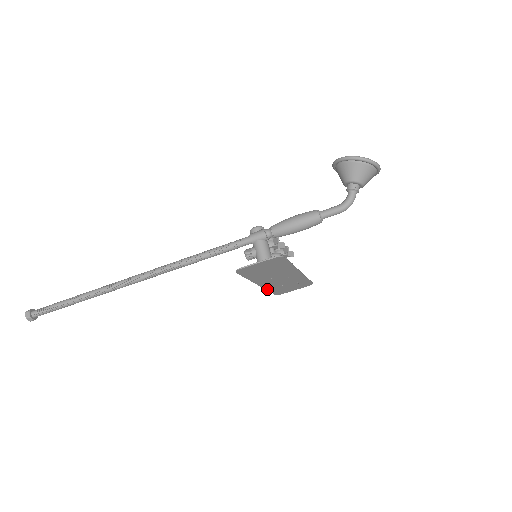
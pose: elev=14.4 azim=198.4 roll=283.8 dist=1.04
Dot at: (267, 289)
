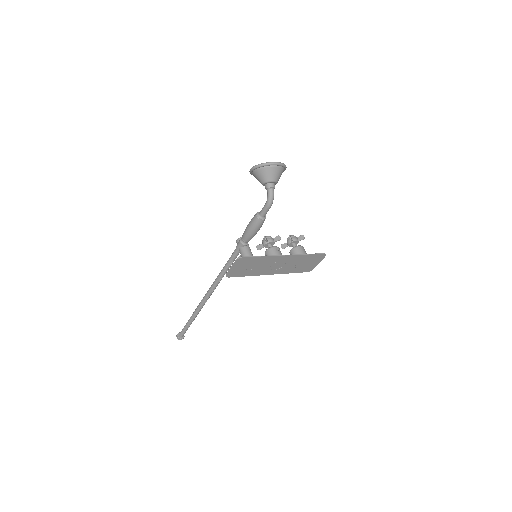
Dot at: (287, 273)
